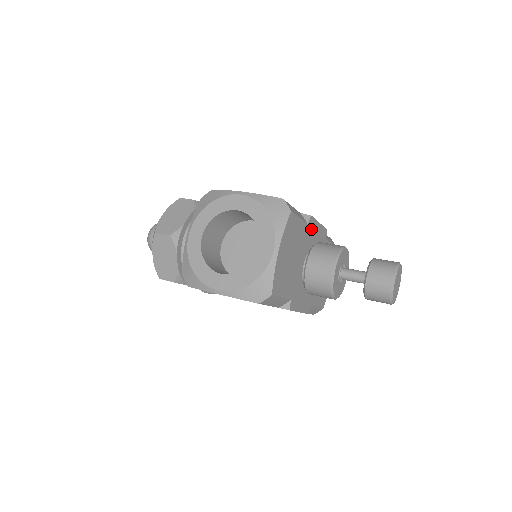
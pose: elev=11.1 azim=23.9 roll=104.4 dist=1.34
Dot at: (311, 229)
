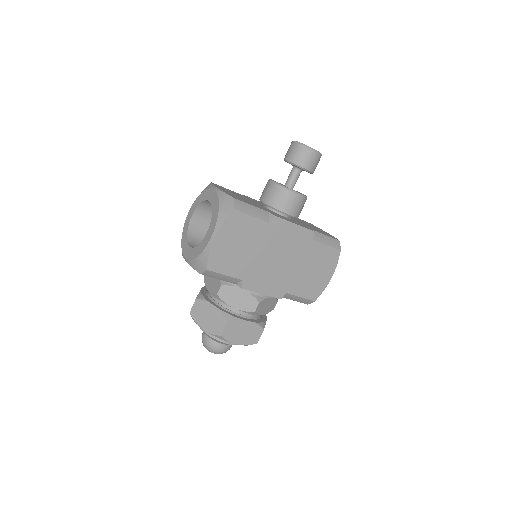
Dot at: occluded
